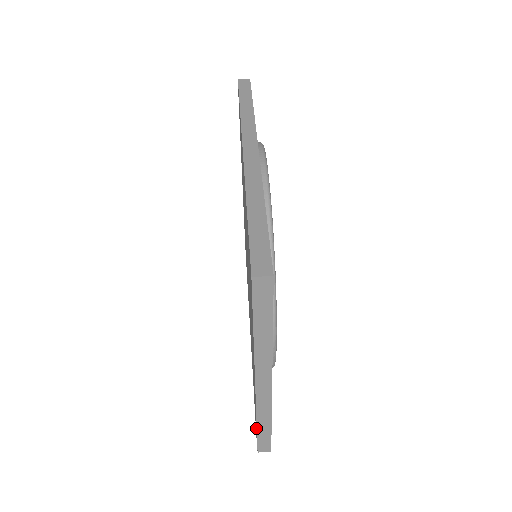
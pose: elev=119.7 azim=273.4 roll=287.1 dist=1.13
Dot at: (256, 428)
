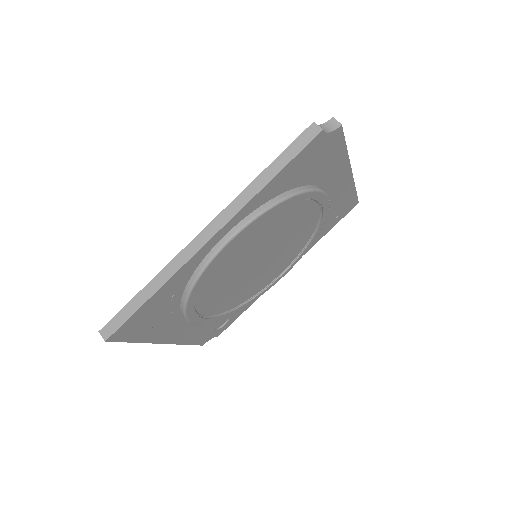
Dot at: occluded
